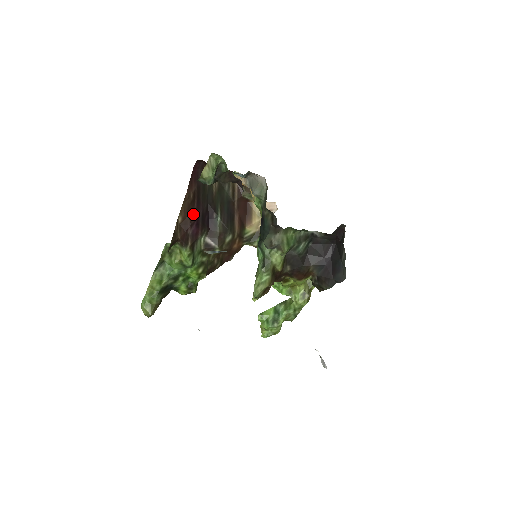
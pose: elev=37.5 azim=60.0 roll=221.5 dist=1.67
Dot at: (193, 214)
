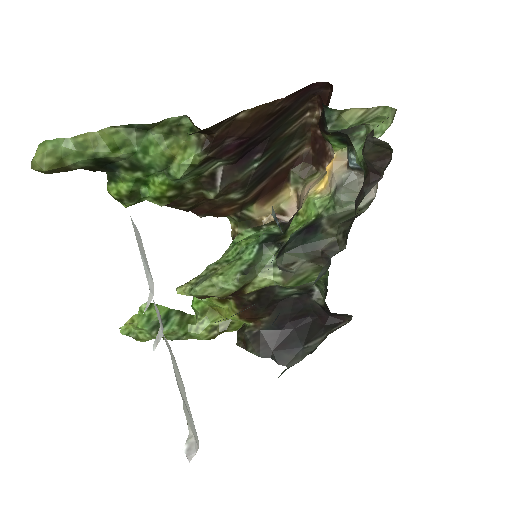
Dot at: (255, 128)
